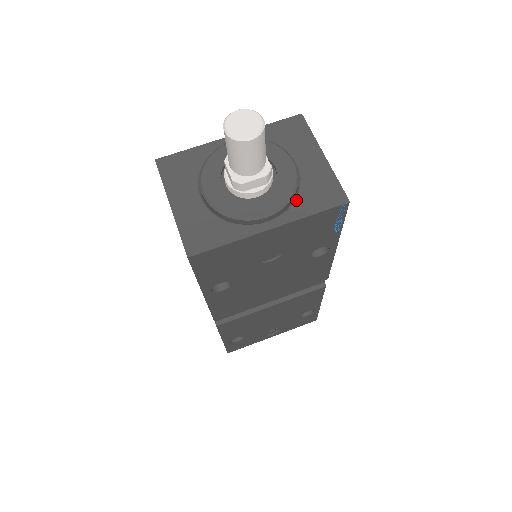
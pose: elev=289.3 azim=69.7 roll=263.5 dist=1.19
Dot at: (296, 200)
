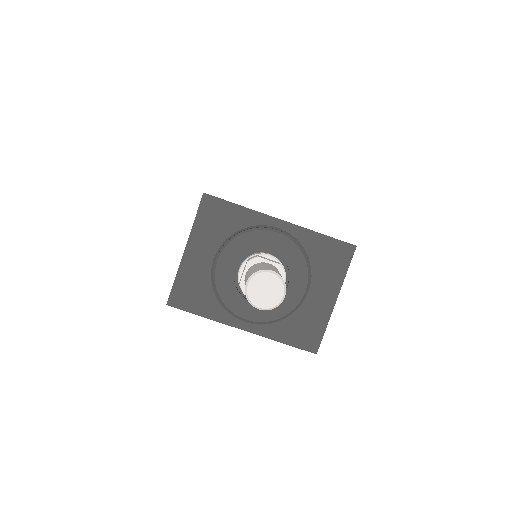
Dot at: (280, 322)
